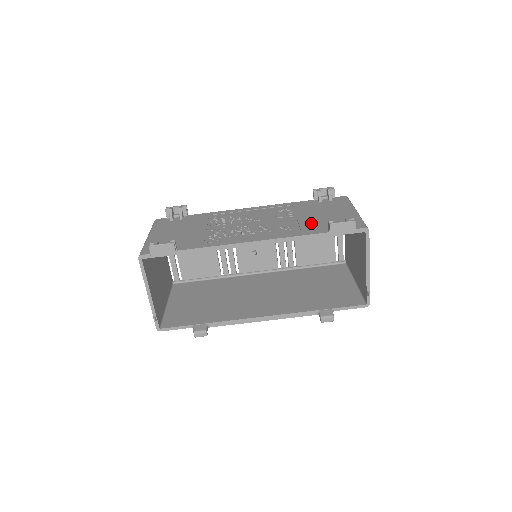
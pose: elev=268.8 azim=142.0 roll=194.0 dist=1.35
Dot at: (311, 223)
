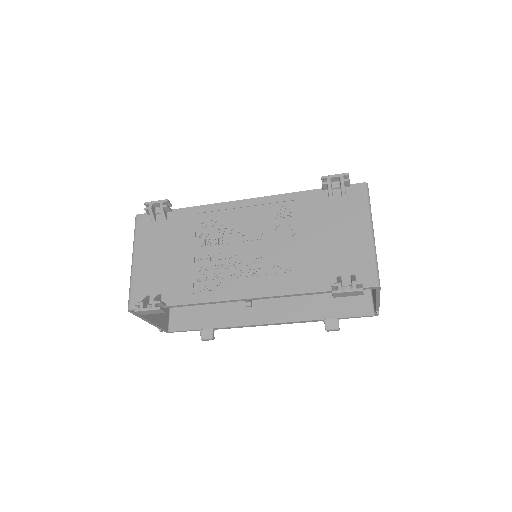
Dot at: (314, 262)
